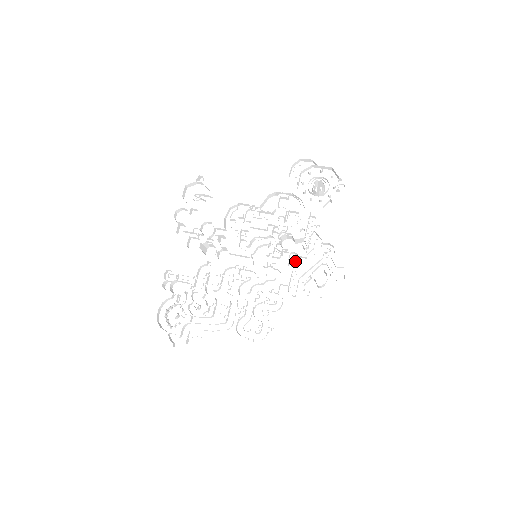
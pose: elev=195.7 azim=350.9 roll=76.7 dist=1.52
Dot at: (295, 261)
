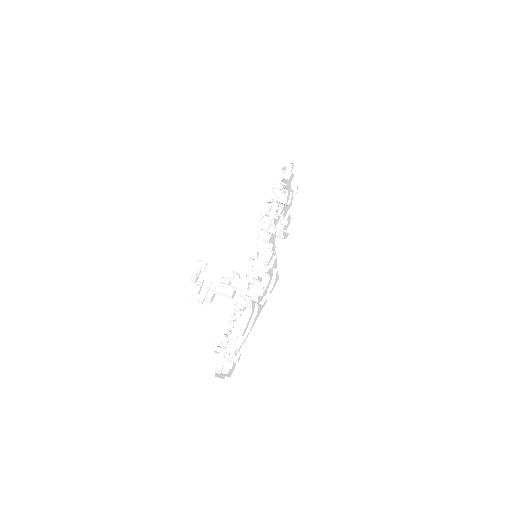
Dot at: occluded
